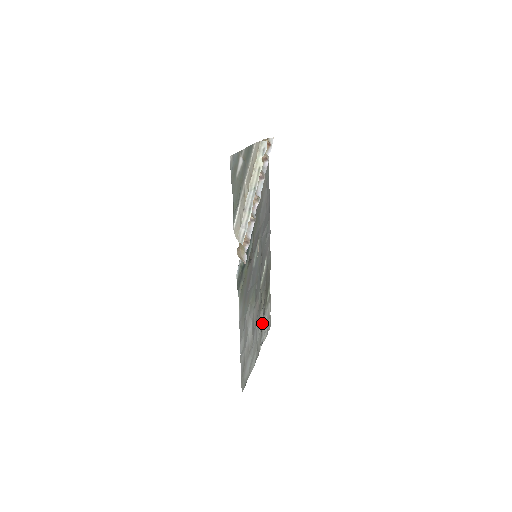
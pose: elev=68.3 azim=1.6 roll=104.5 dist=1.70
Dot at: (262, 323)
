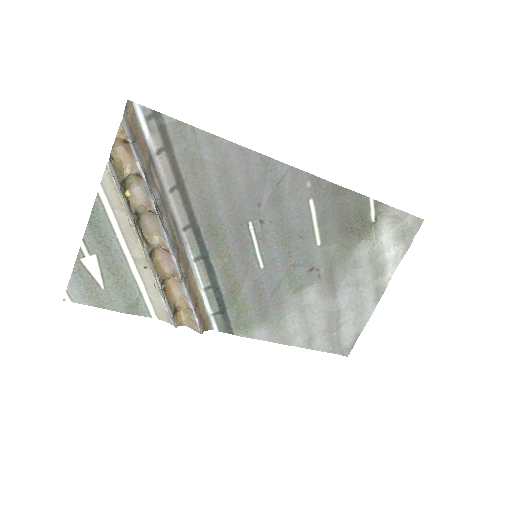
Dot at: (370, 258)
